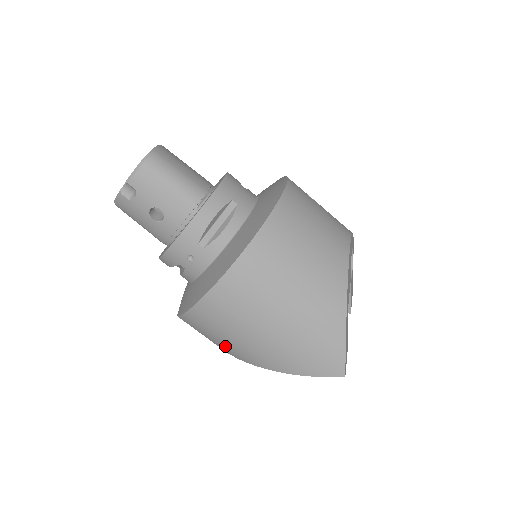
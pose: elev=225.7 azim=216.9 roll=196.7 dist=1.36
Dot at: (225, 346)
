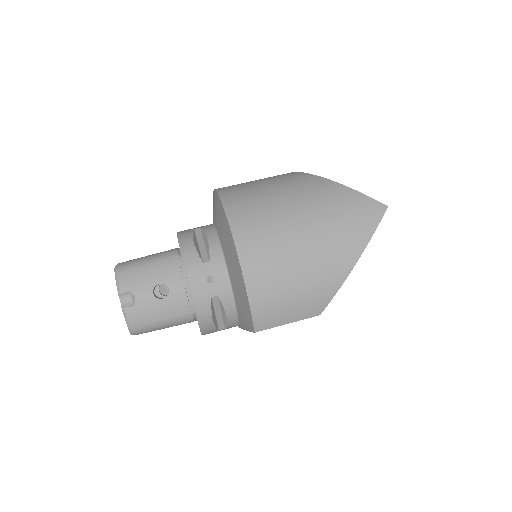
Dot at: (306, 301)
